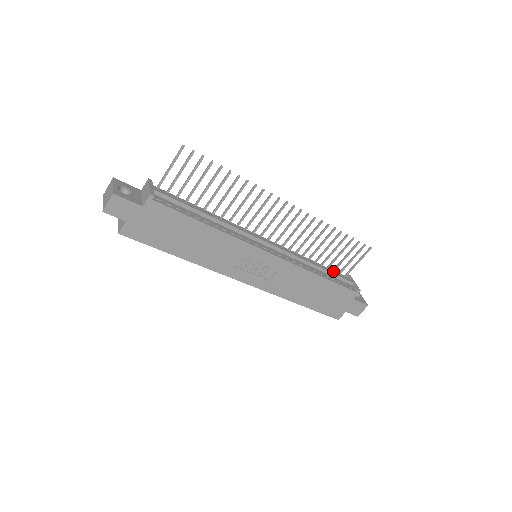
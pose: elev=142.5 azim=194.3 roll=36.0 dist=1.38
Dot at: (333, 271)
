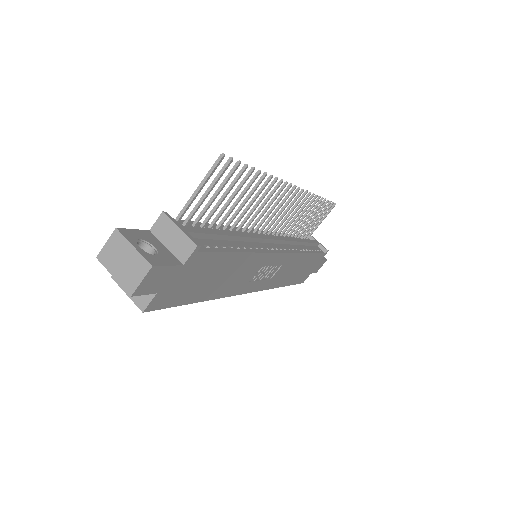
Dot at: (307, 239)
